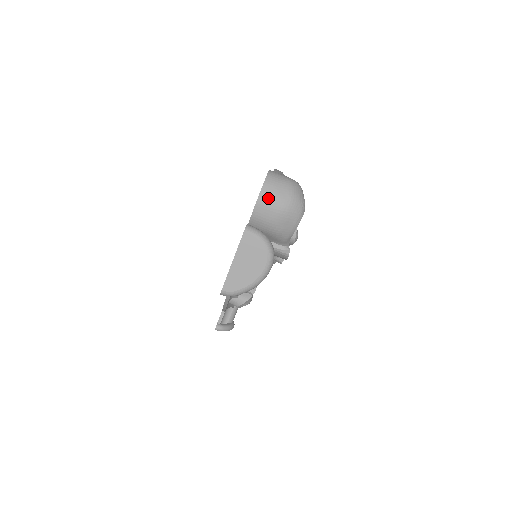
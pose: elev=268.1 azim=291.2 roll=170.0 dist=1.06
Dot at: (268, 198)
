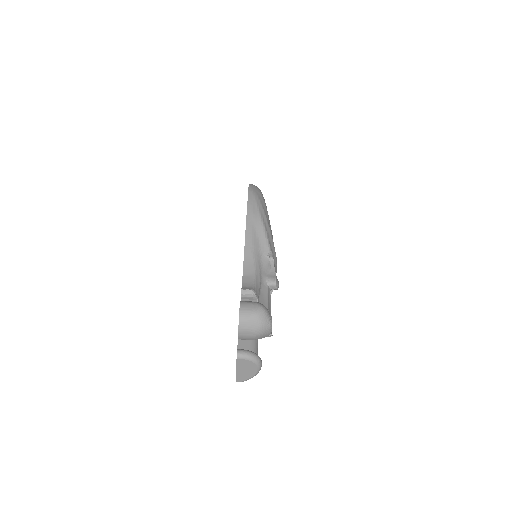
Dot at: (245, 332)
